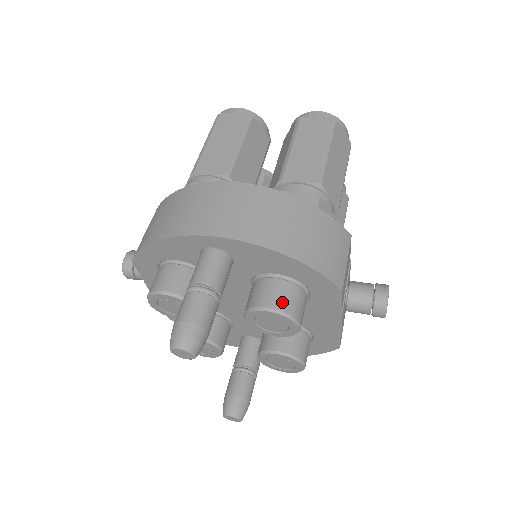
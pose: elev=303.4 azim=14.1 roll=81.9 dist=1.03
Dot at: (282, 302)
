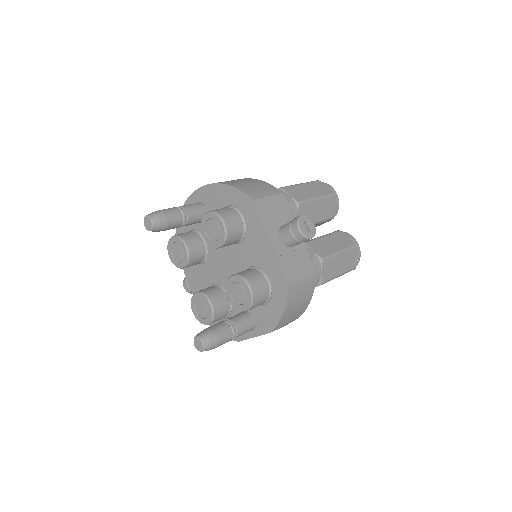
Dot at: (216, 210)
